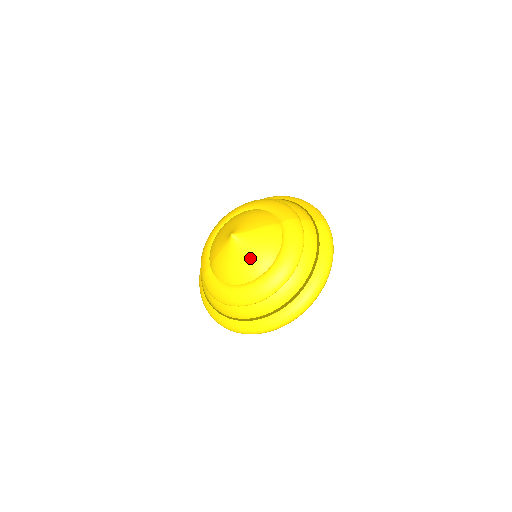
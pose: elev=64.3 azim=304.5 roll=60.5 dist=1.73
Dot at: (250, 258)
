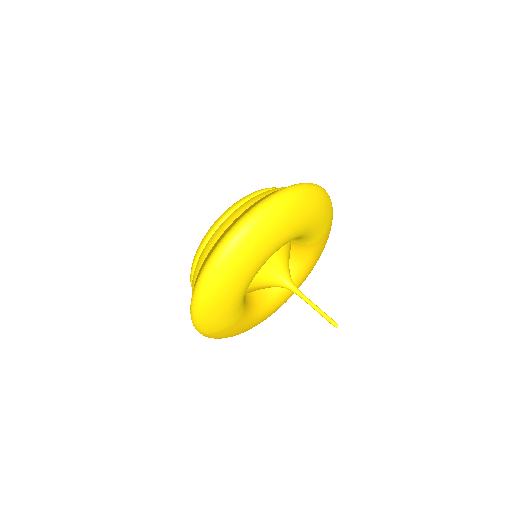
Dot at: occluded
